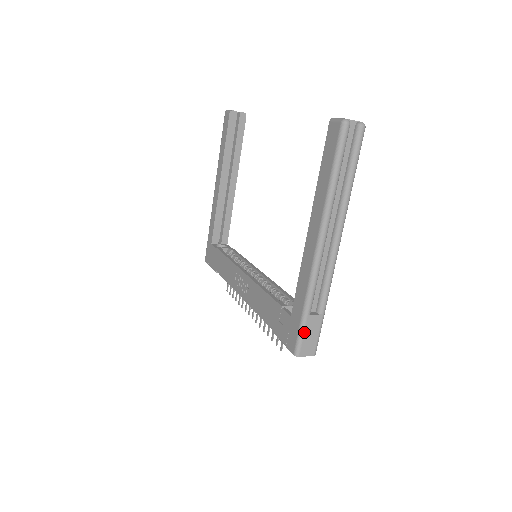
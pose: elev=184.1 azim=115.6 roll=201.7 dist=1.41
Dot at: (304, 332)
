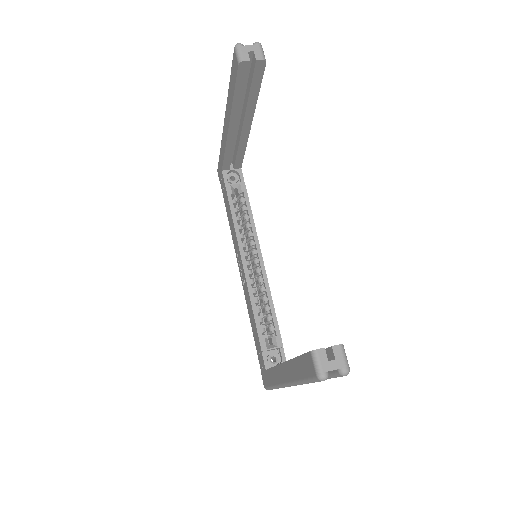
Dot at: (272, 389)
